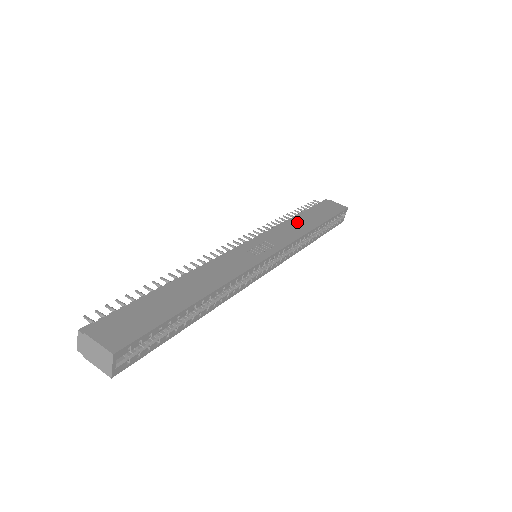
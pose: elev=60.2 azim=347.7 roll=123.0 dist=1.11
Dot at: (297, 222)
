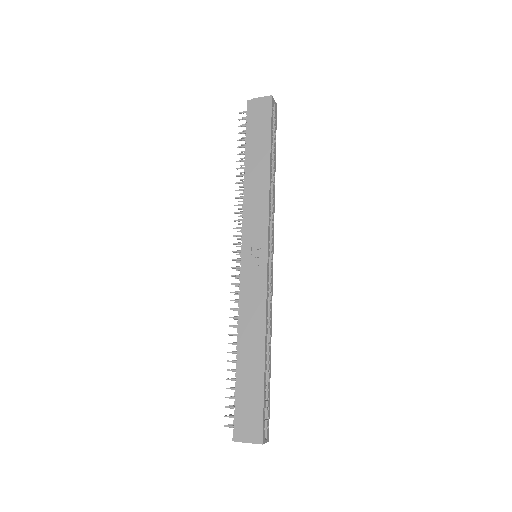
Dot at: (253, 180)
